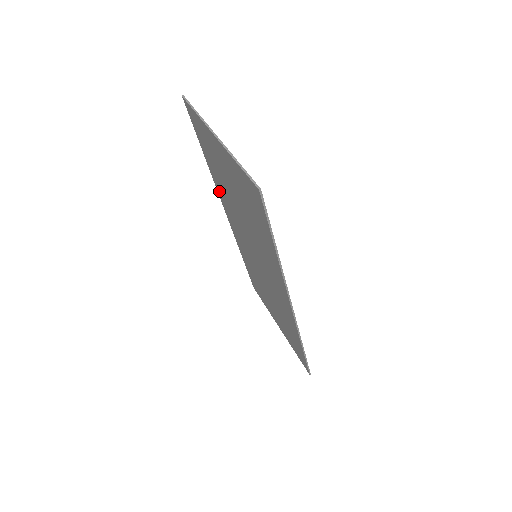
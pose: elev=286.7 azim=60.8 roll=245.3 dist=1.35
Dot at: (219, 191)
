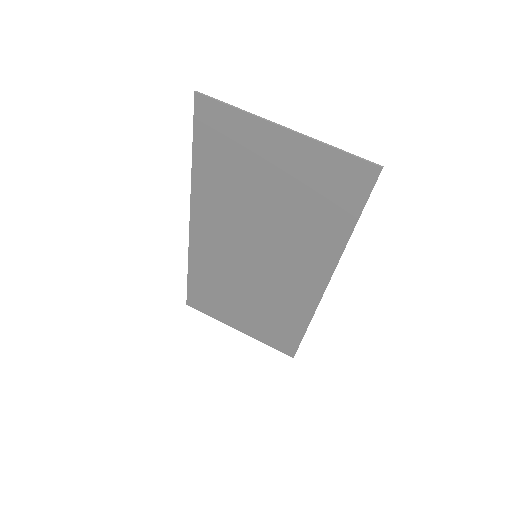
Dot at: (200, 199)
